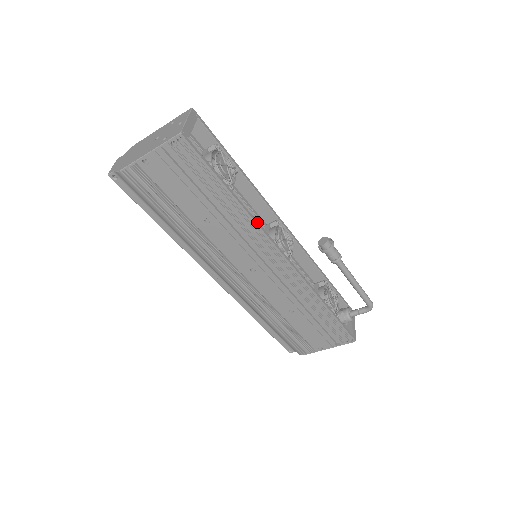
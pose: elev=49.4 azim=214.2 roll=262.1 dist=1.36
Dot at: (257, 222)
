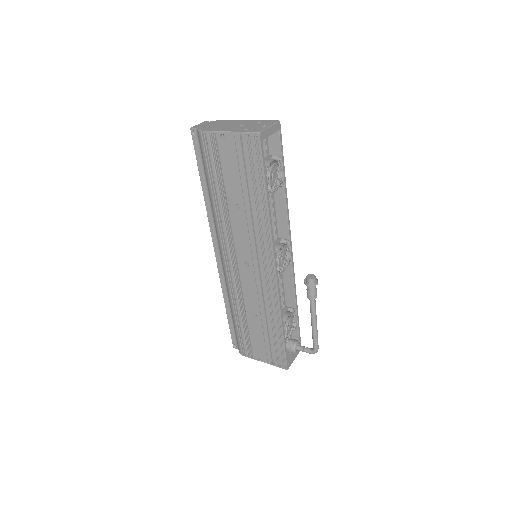
Dot at: (272, 230)
